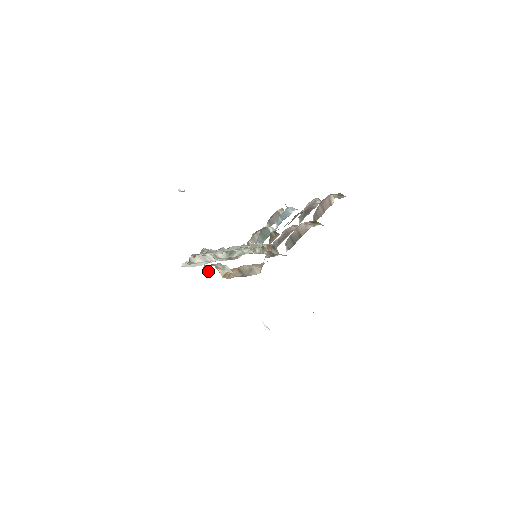
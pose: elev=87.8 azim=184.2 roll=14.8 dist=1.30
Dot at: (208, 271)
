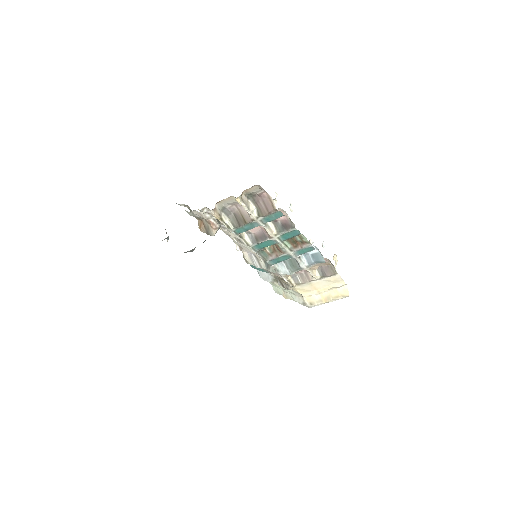
Dot at: (180, 205)
